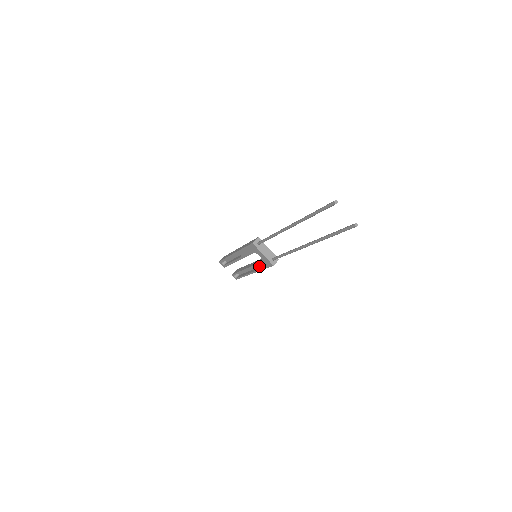
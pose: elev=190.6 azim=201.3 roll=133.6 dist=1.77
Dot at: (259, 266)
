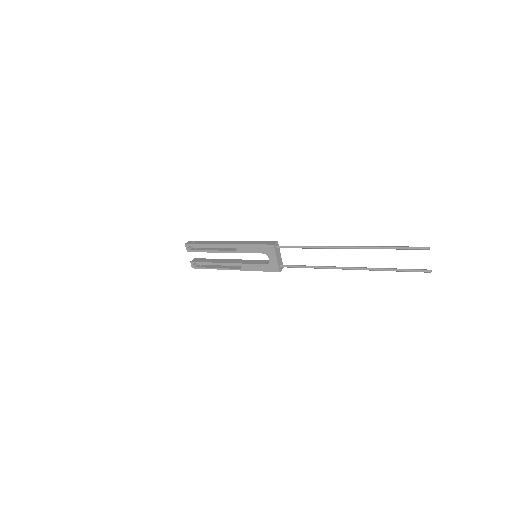
Dot at: (255, 266)
